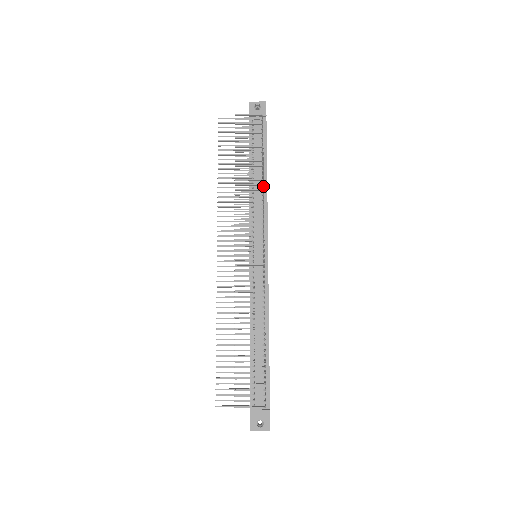
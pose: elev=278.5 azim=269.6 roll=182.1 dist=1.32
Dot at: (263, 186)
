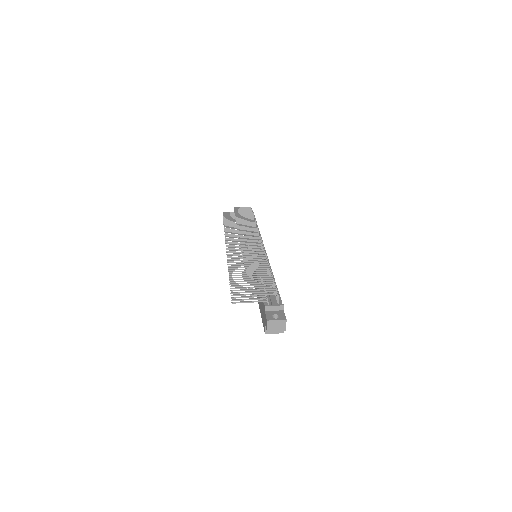
Dot at: occluded
